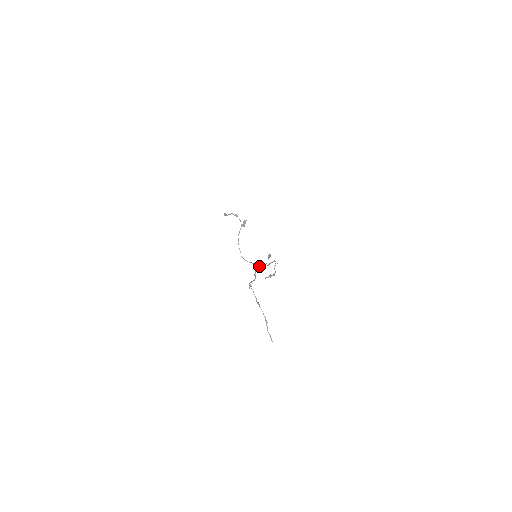
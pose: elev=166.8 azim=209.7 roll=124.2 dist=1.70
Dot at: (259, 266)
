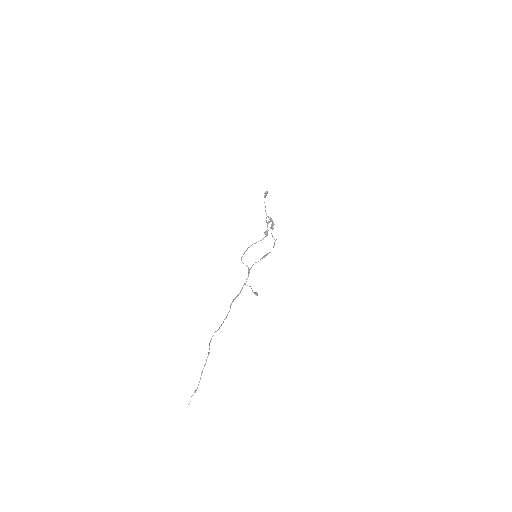
Dot at: (249, 271)
